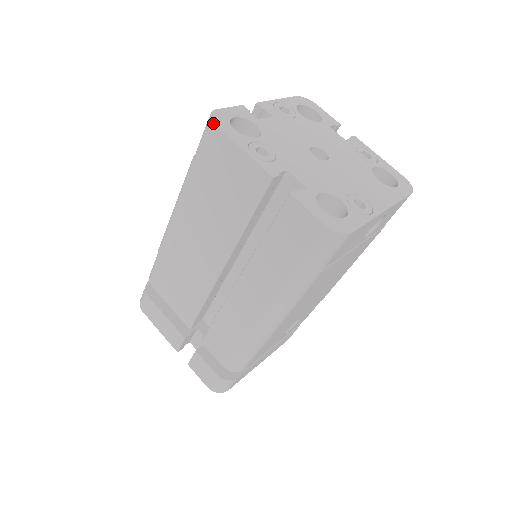
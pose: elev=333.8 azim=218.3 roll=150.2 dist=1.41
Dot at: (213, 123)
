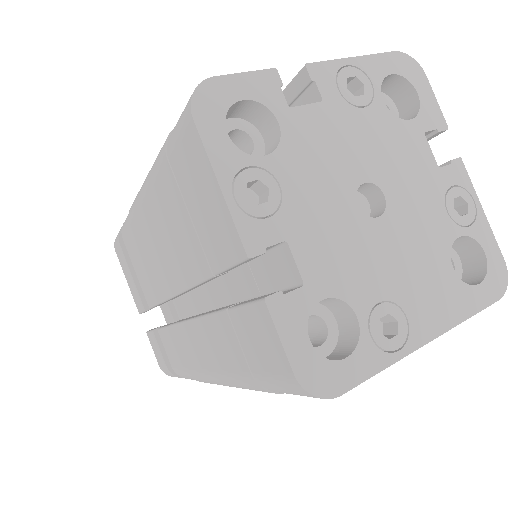
Dot at: (190, 112)
